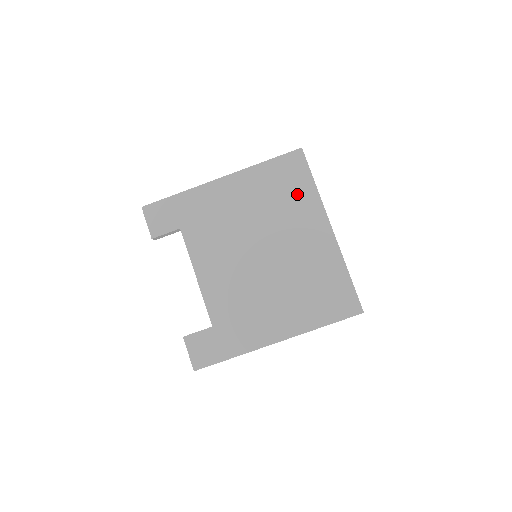
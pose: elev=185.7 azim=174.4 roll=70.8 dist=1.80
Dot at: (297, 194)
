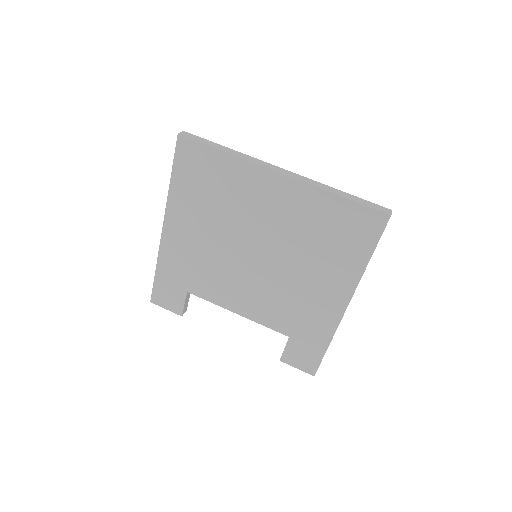
Dot at: (222, 177)
